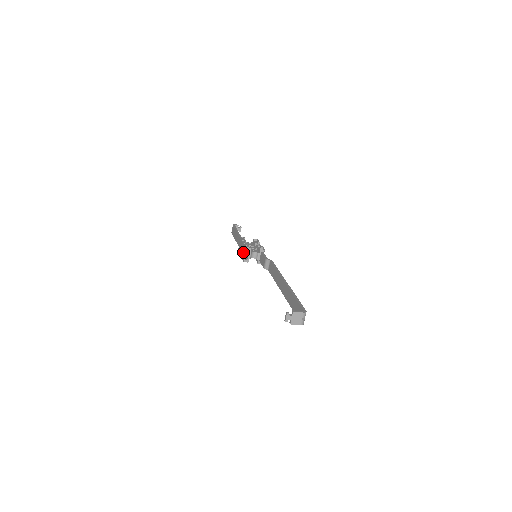
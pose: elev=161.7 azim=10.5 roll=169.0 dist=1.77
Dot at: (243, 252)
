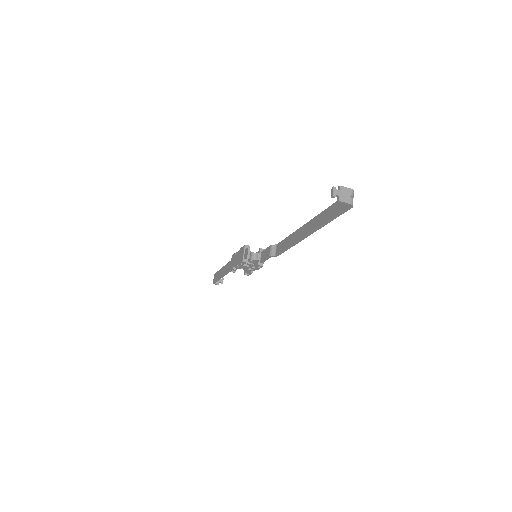
Dot at: (240, 256)
